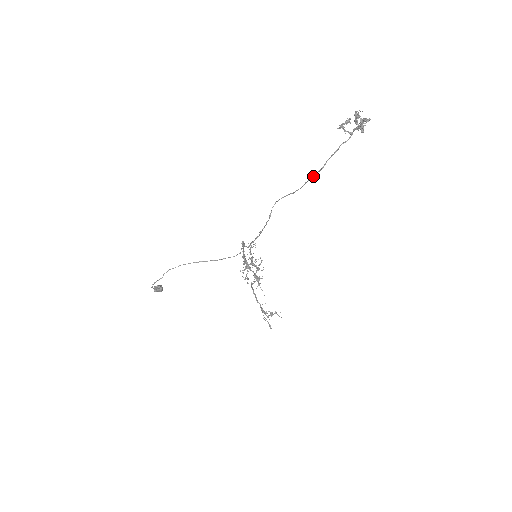
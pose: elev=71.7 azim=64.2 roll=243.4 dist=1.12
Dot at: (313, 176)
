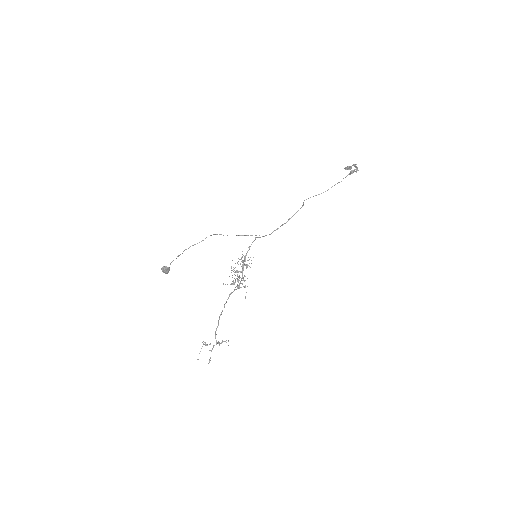
Dot at: occluded
